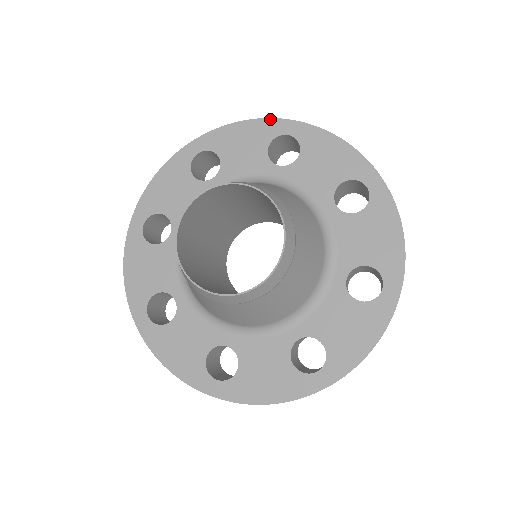
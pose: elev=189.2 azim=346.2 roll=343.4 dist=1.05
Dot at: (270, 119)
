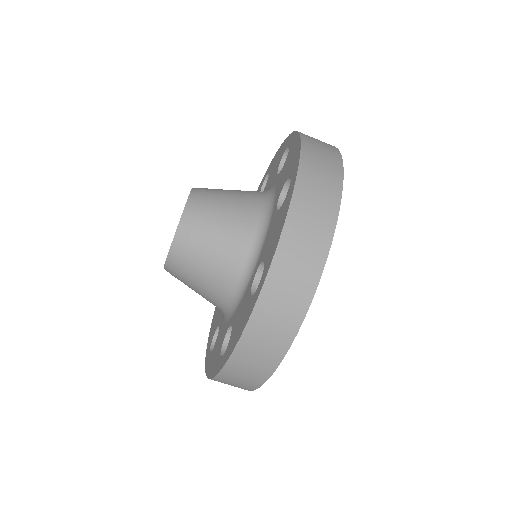
Dot at: occluded
